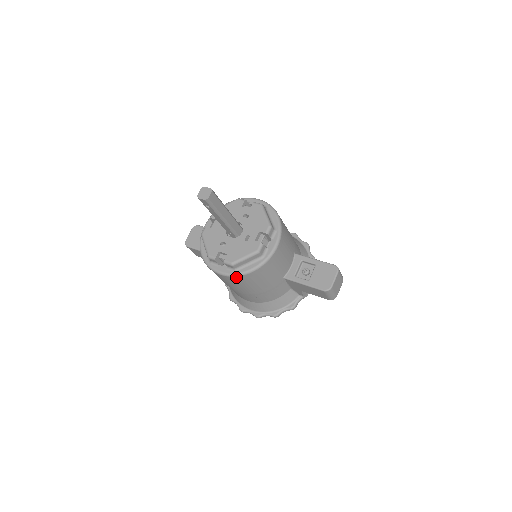
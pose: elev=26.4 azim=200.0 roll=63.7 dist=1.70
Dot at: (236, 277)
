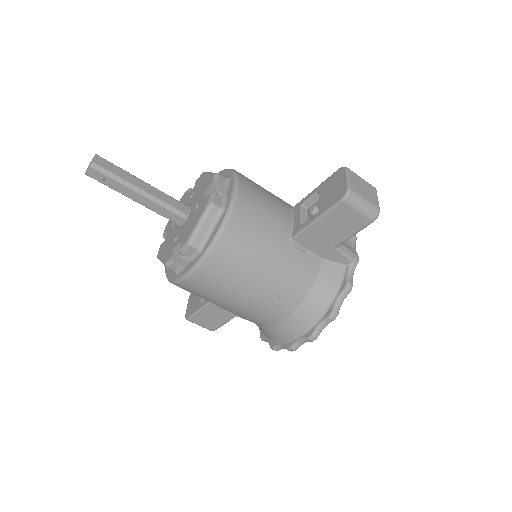
Dot at: (207, 260)
